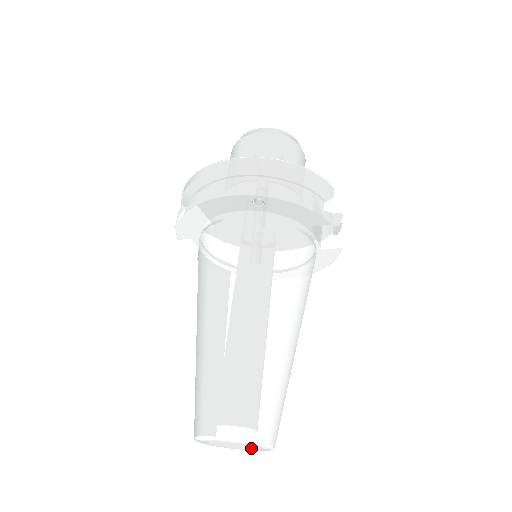
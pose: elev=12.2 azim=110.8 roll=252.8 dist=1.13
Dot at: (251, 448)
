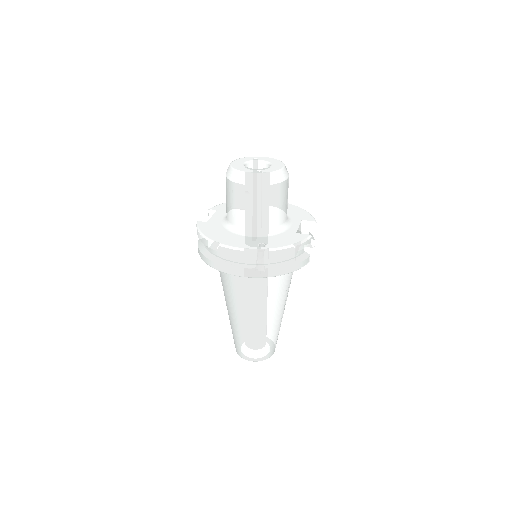
Dot at: occluded
